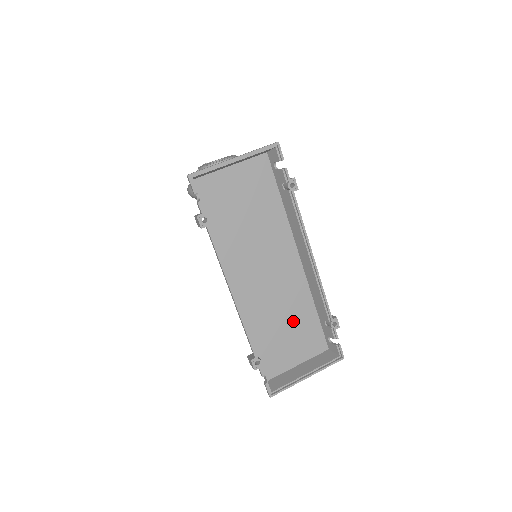
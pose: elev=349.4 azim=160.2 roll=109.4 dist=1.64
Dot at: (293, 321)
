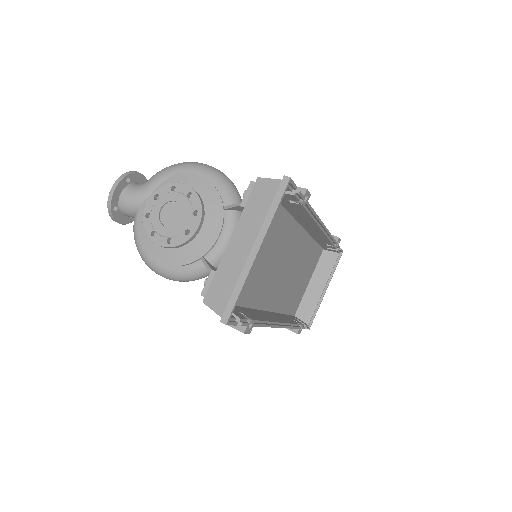
Dot at: (302, 267)
